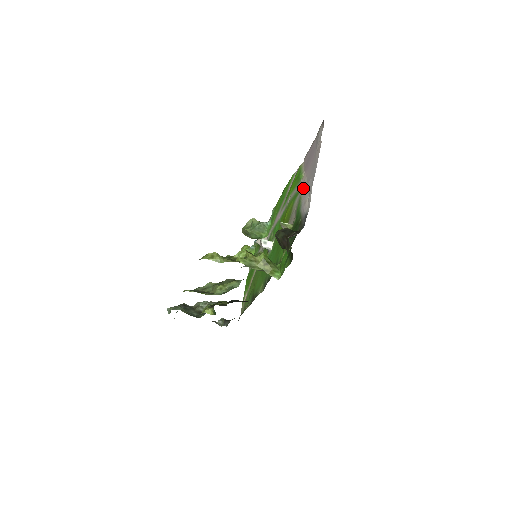
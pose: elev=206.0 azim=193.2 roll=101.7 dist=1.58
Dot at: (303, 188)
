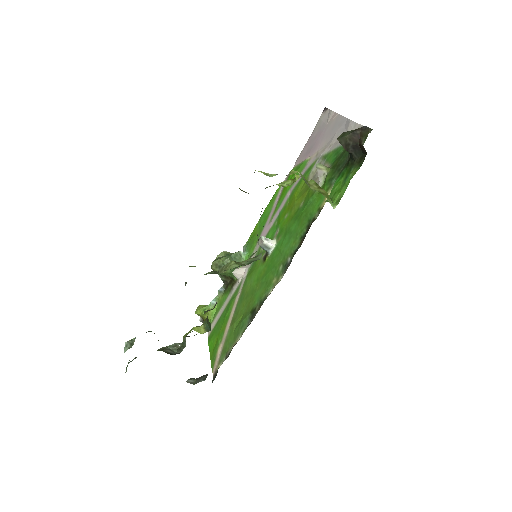
Dot at: (324, 149)
